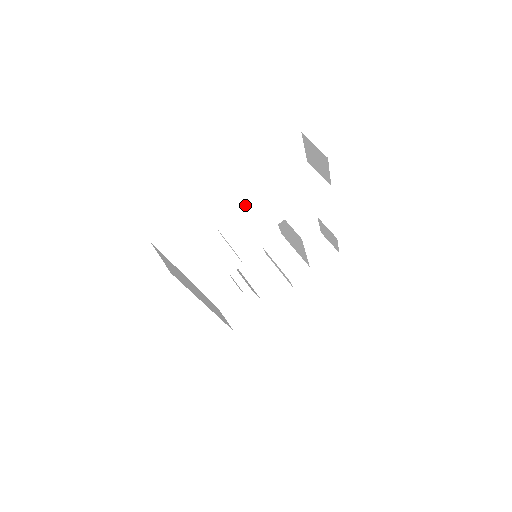
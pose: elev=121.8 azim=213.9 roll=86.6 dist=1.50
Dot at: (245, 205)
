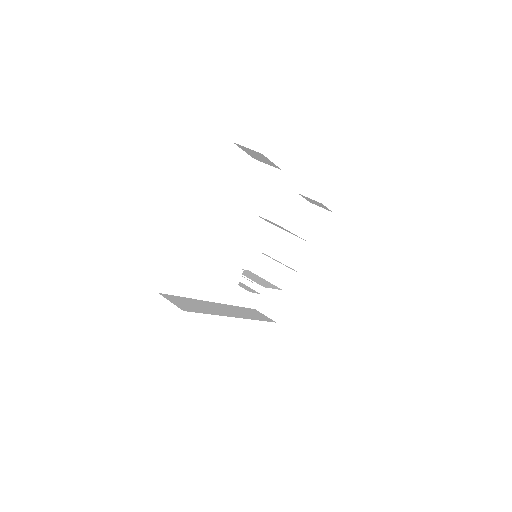
Dot at: occluded
